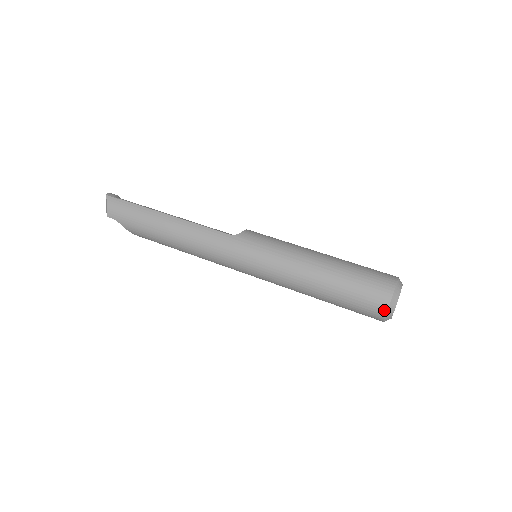
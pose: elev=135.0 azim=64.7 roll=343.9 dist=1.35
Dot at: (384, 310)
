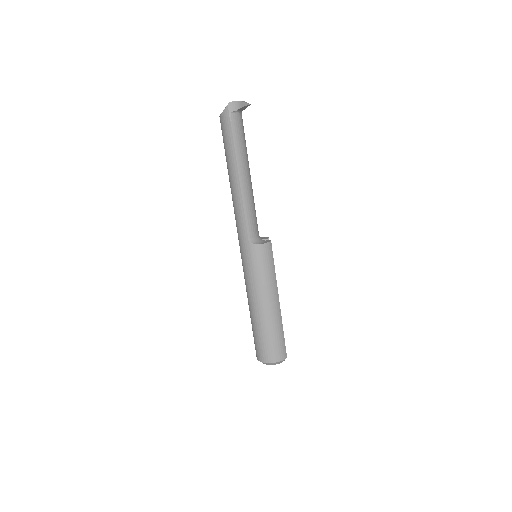
Dot at: (256, 356)
